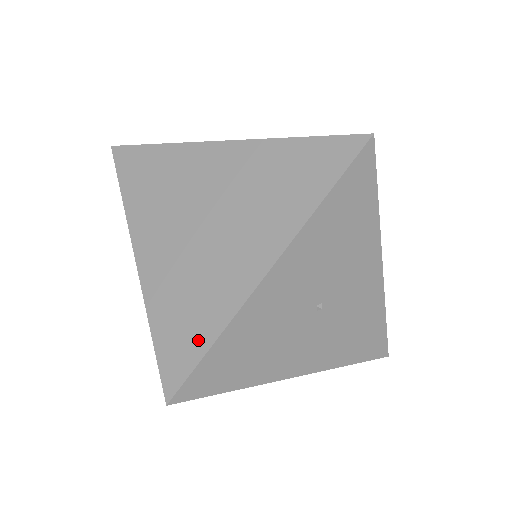
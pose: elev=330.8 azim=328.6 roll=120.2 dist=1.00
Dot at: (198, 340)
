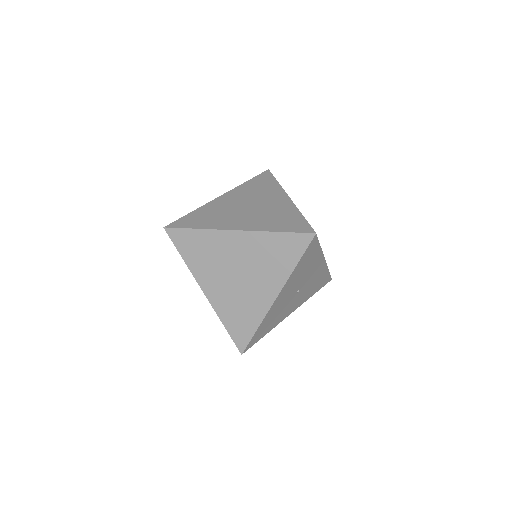
Dot at: (249, 329)
